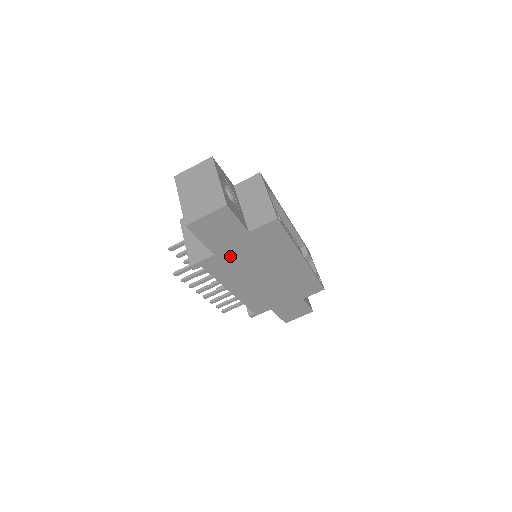
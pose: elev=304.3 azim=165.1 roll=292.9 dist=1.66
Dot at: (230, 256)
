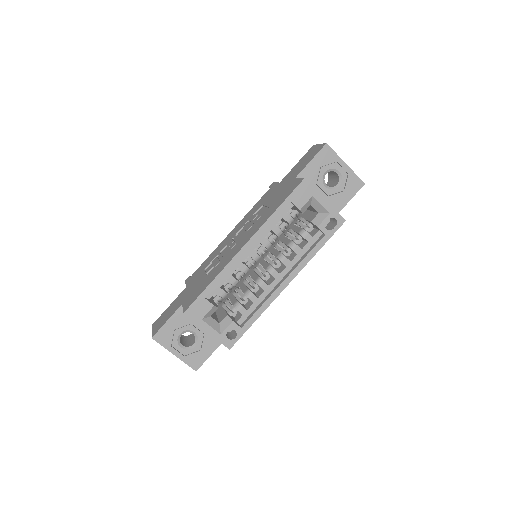
Dot at: occluded
